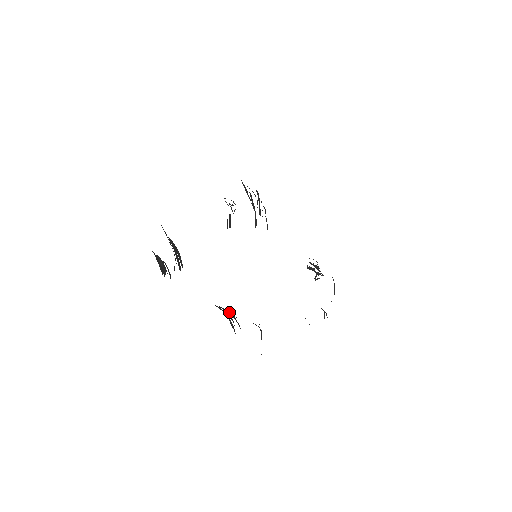
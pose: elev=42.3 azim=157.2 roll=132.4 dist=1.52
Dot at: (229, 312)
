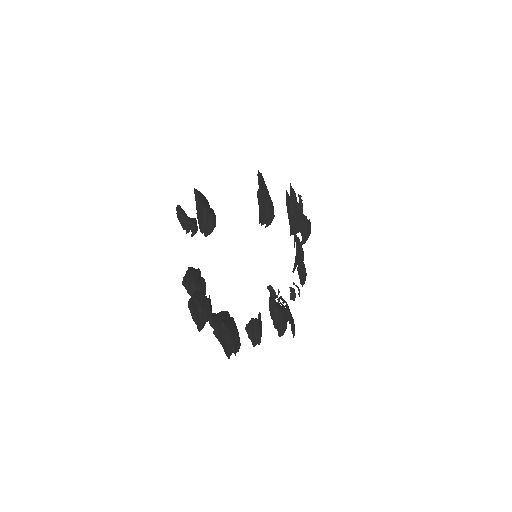
Dot at: (193, 282)
